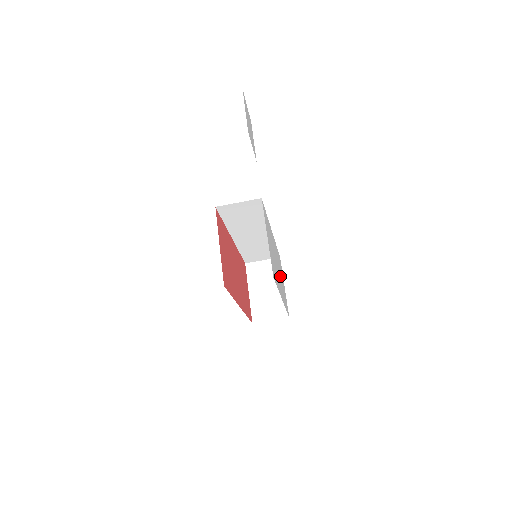
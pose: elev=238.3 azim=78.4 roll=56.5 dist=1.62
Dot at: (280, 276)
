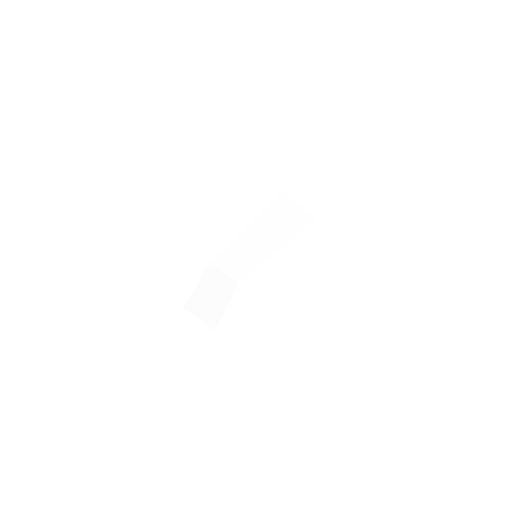
Dot at: occluded
